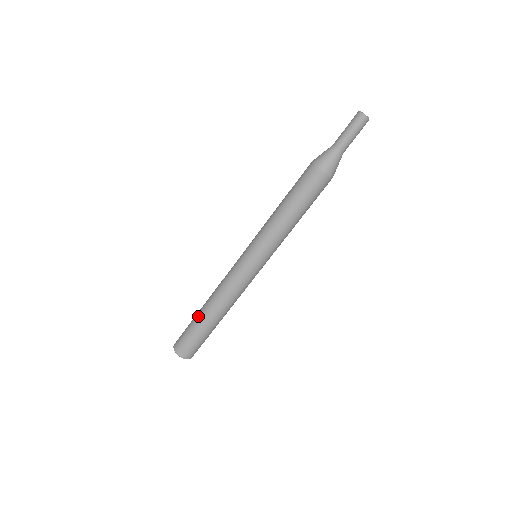
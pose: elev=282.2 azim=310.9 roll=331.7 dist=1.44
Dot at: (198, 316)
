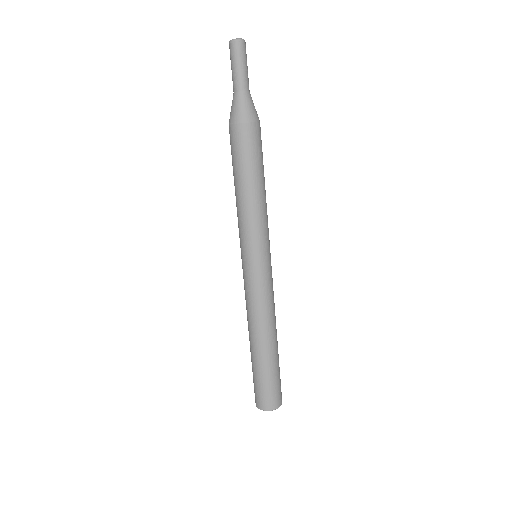
Dot at: (256, 359)
